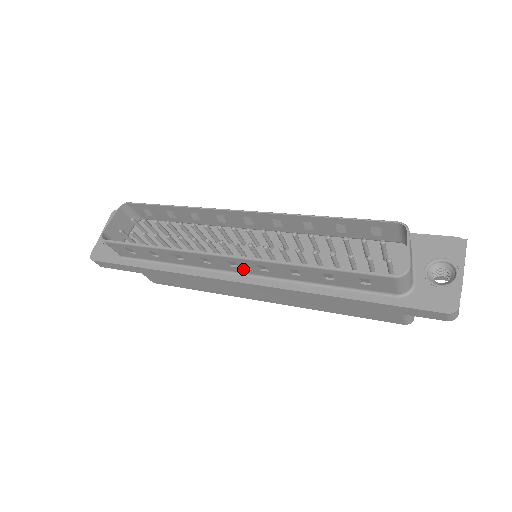
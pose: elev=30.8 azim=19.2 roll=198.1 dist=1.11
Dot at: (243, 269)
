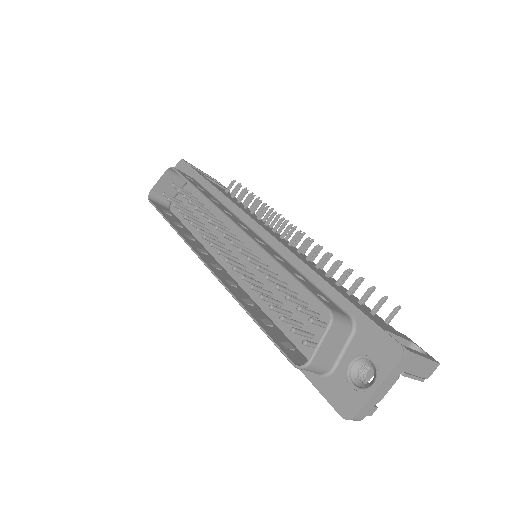
Dot at: occluded
